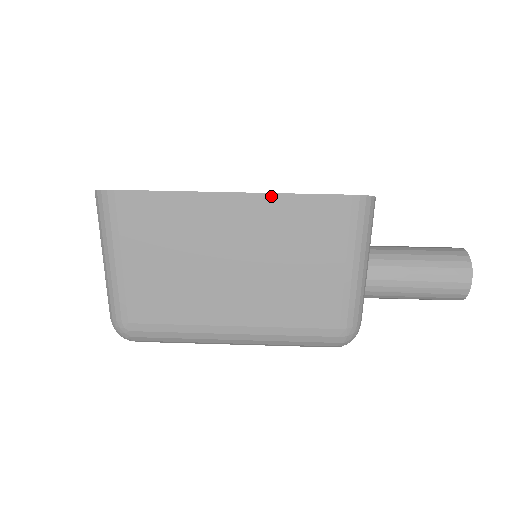
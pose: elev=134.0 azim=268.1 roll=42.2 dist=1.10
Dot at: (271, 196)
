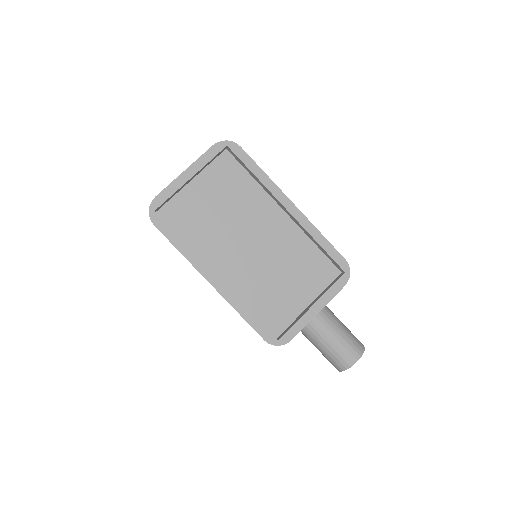
Dot at: (228, 301)
